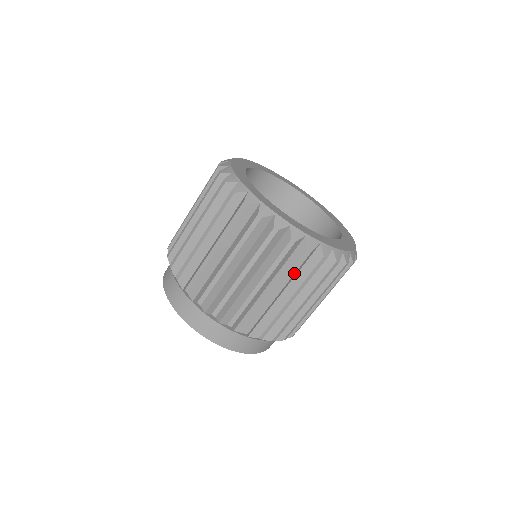
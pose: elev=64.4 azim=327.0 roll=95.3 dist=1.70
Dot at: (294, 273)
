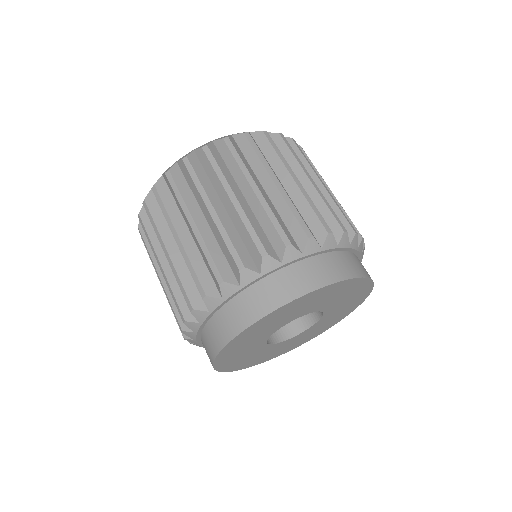
Dot at: (181, 196)
